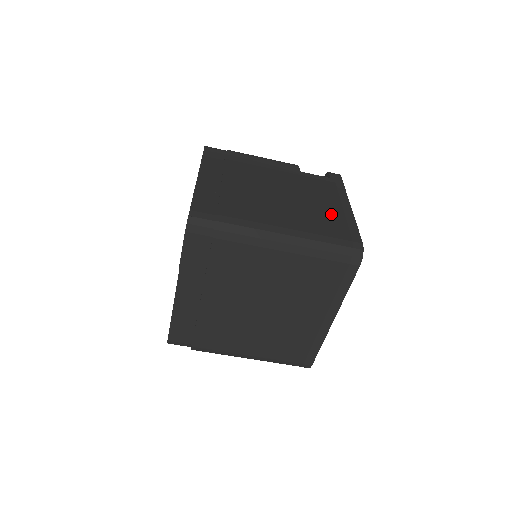
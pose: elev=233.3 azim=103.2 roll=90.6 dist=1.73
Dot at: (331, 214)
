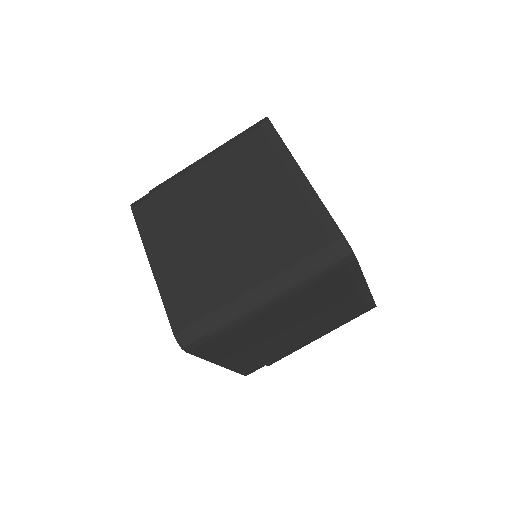
Dot at: occluded
